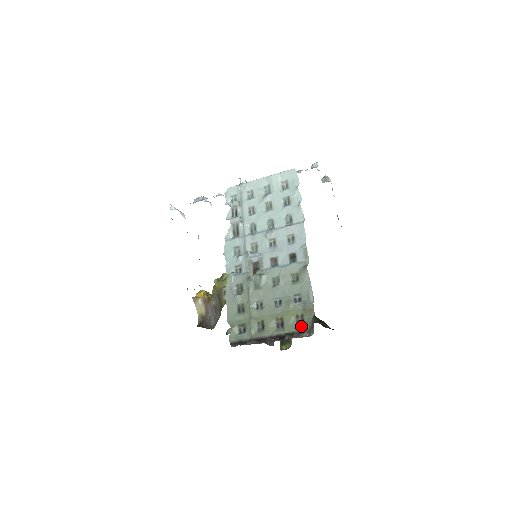
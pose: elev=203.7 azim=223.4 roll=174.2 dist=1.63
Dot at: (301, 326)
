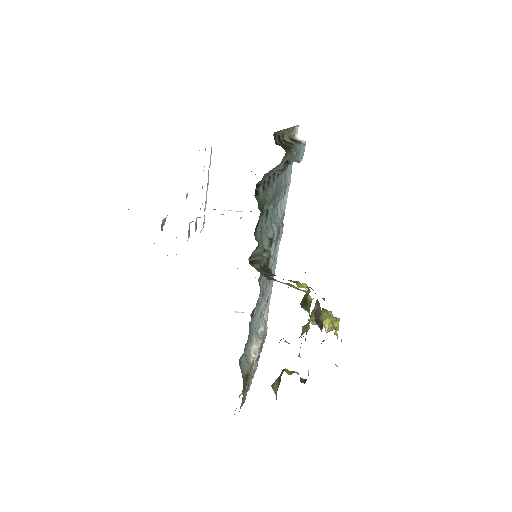
Dot at: occluded
